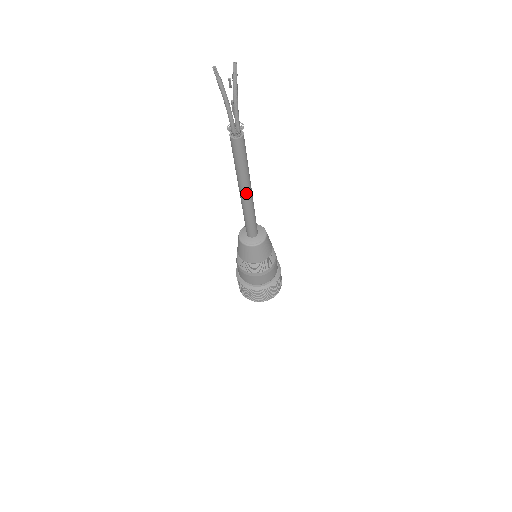
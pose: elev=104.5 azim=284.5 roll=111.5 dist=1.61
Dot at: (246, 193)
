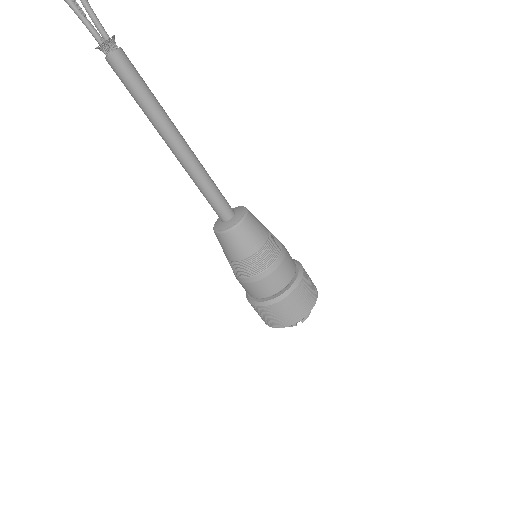
Dot at: (175, 145)
